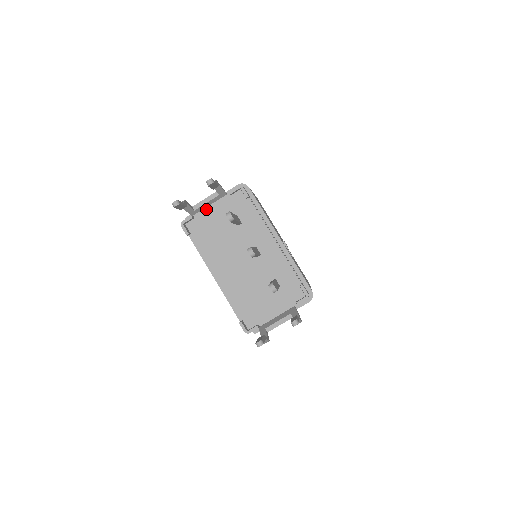
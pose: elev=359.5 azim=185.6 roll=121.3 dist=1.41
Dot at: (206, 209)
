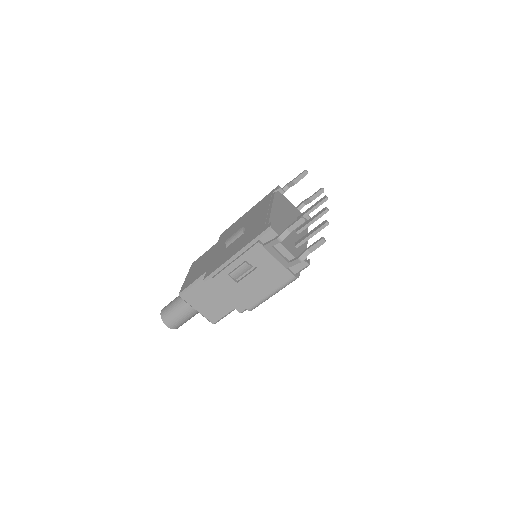
Dot at: (289, 201)
